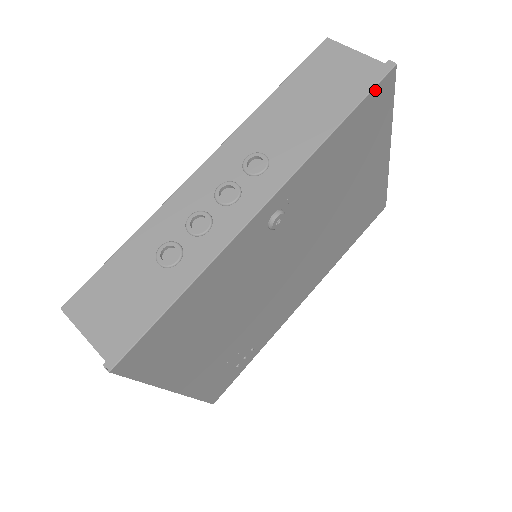
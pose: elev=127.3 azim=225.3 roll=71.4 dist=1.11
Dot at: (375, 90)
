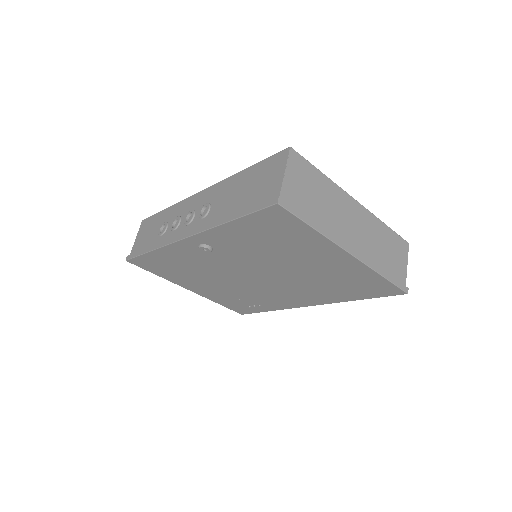
Dot at: (261, 212)
